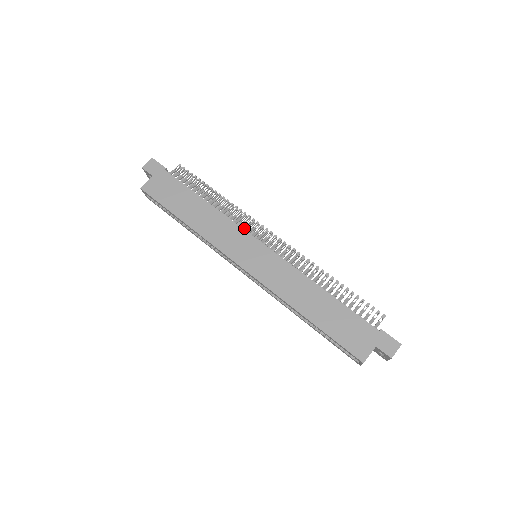
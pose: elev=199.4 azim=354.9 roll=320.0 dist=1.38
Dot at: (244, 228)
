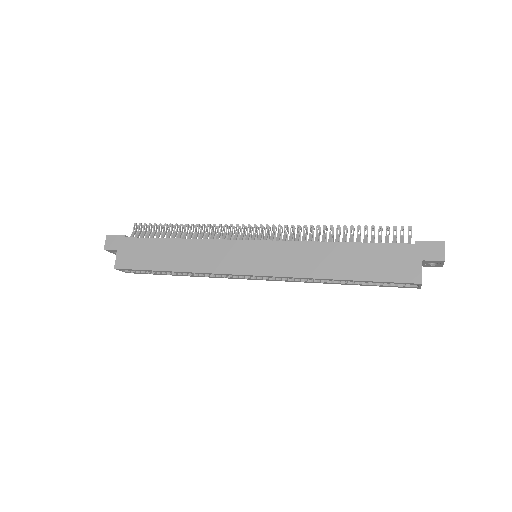
Dot at: (228, 239)
